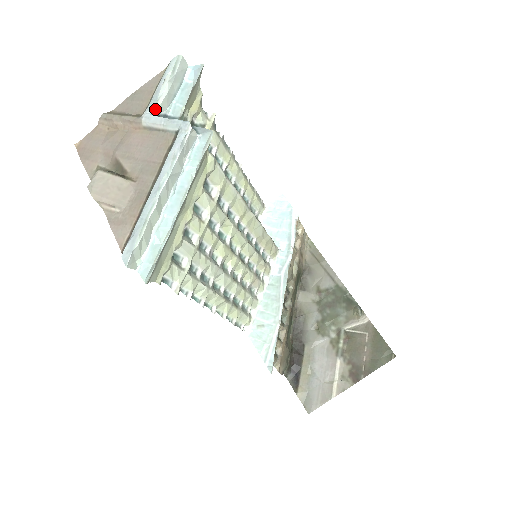
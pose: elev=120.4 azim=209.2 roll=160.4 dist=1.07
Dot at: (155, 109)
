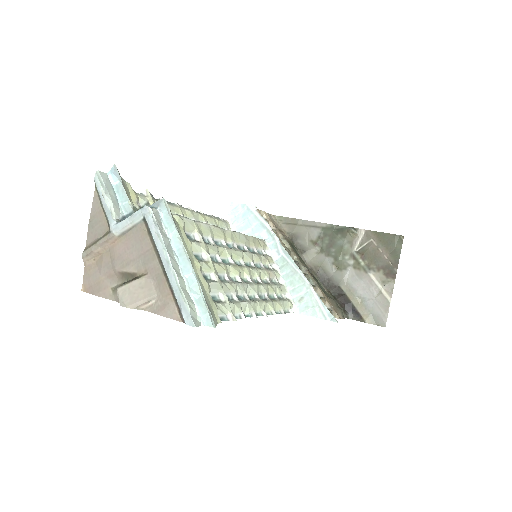
Dot at: (115, 219)
